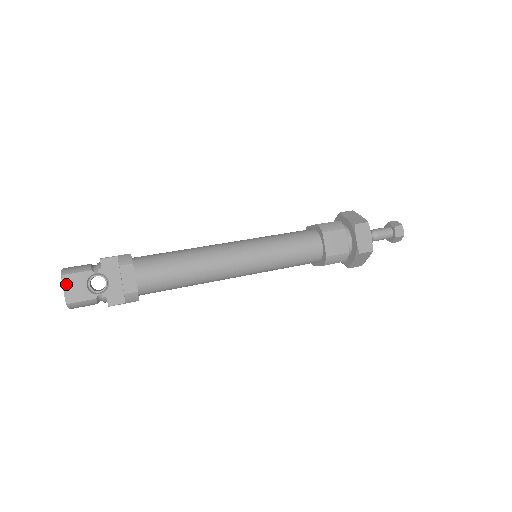
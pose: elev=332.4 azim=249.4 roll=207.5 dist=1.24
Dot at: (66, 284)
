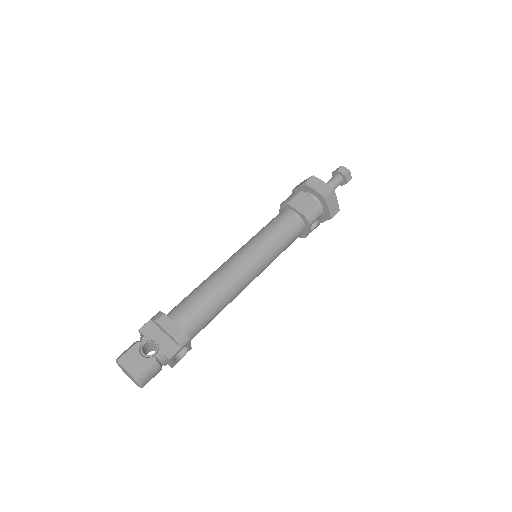
Dot at: (125, 365)
